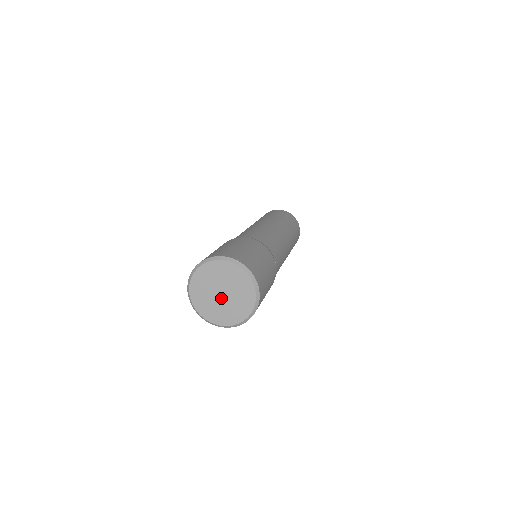
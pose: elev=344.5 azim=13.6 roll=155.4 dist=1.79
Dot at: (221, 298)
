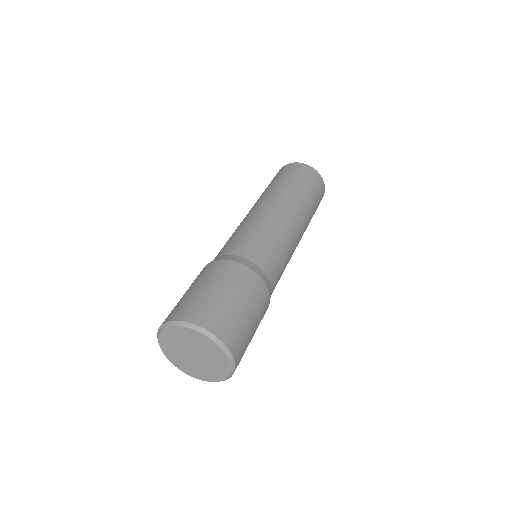
Dot at: (195, 359)
